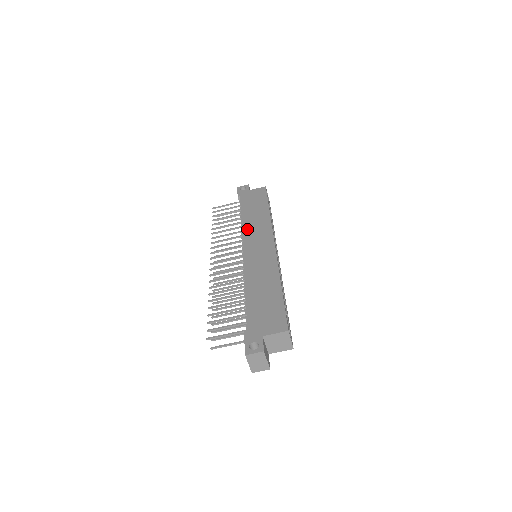
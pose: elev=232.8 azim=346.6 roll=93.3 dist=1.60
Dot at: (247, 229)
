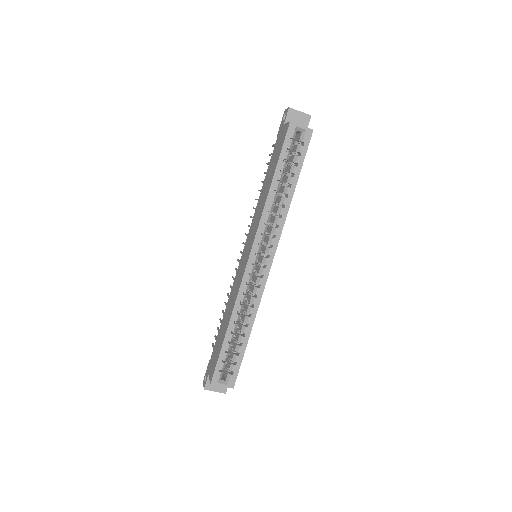
Dot at: (254, 215)
